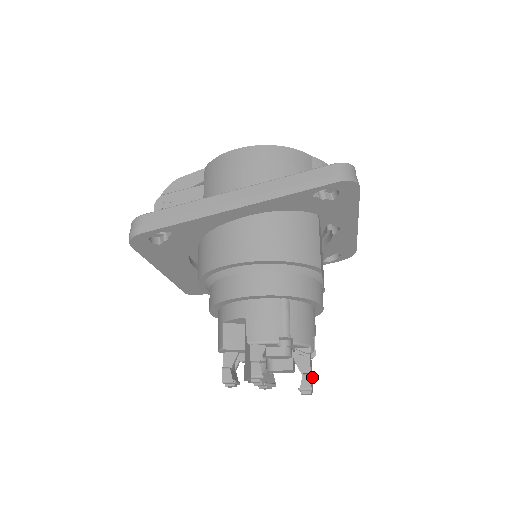
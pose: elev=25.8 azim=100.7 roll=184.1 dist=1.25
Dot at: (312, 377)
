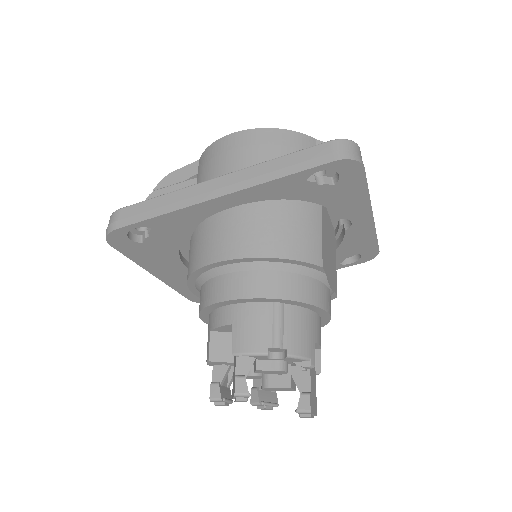
Dot at: (316, 397)
